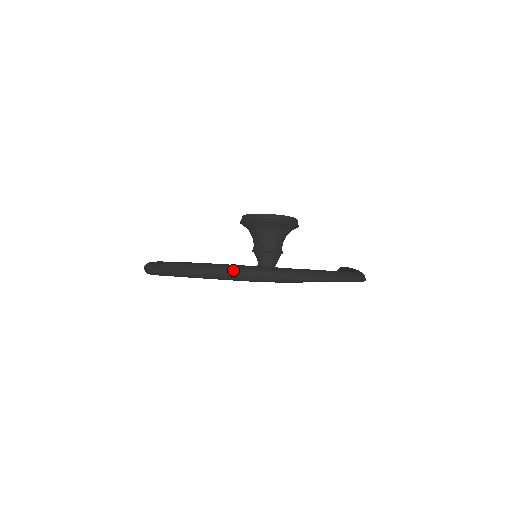
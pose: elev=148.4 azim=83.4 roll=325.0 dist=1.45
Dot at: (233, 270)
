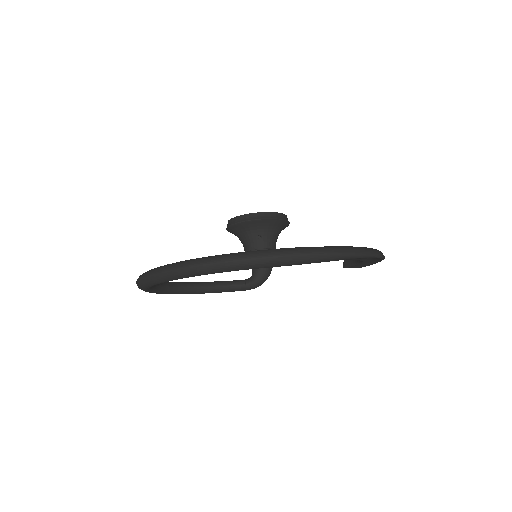
Dot at: (255, 255)
